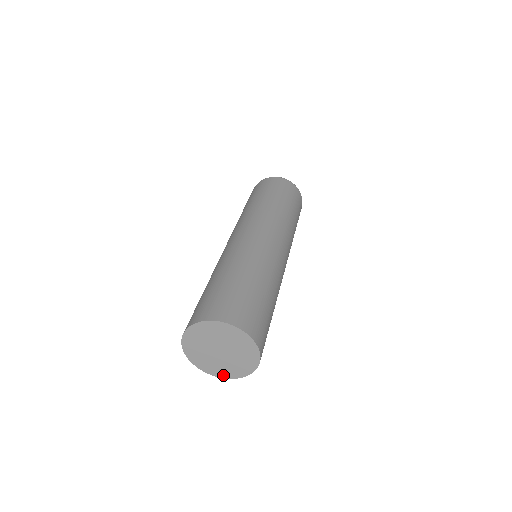
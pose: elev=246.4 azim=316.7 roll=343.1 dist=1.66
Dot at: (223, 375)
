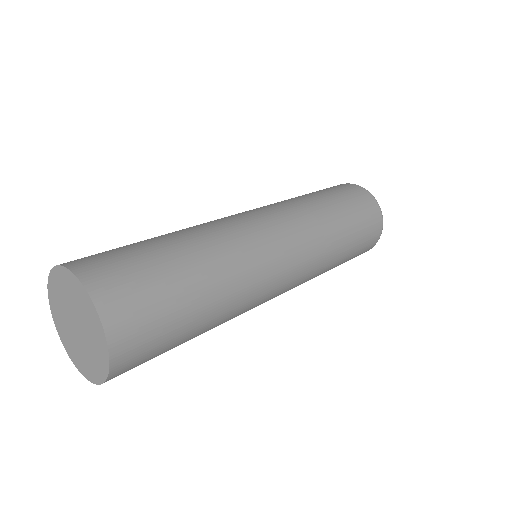
Dot at: (65, 344)
